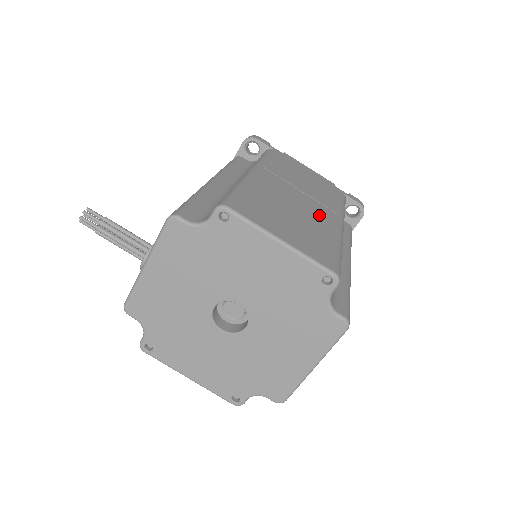
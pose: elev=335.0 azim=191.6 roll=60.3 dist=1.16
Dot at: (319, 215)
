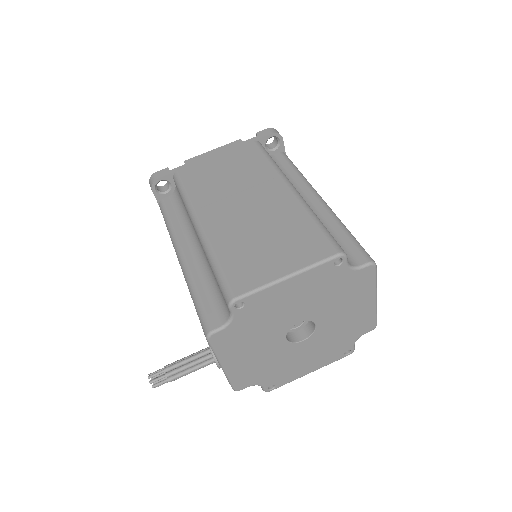
Dot at: (272, 202)
